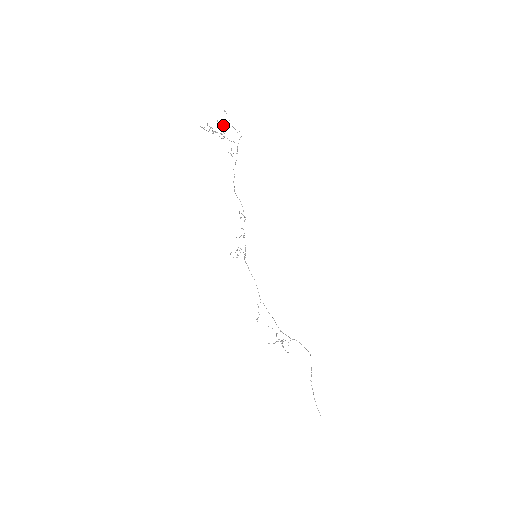
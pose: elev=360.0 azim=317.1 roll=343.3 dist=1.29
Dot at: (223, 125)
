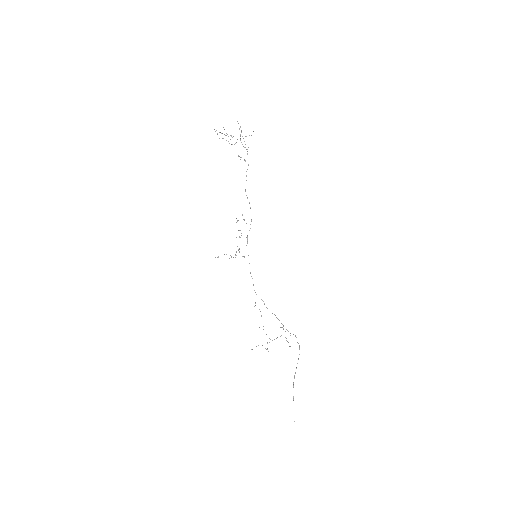
Dot at: occluded
